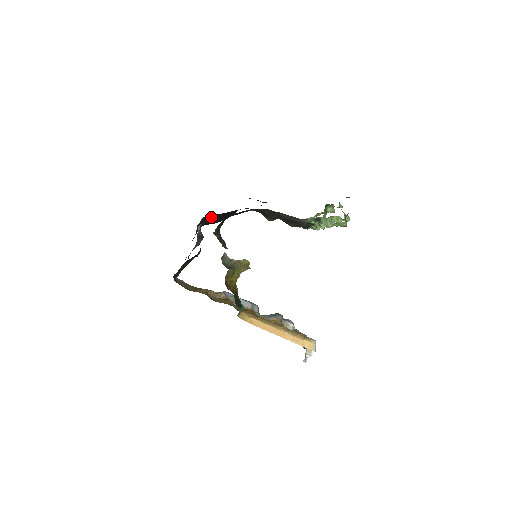
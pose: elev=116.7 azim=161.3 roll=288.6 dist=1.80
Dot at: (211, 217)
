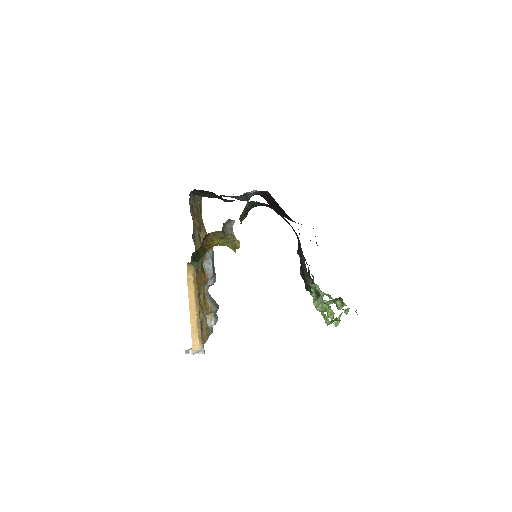
Dot at: (273, 199)
